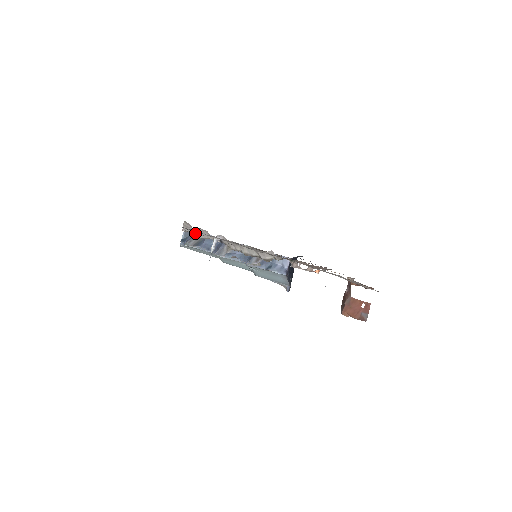
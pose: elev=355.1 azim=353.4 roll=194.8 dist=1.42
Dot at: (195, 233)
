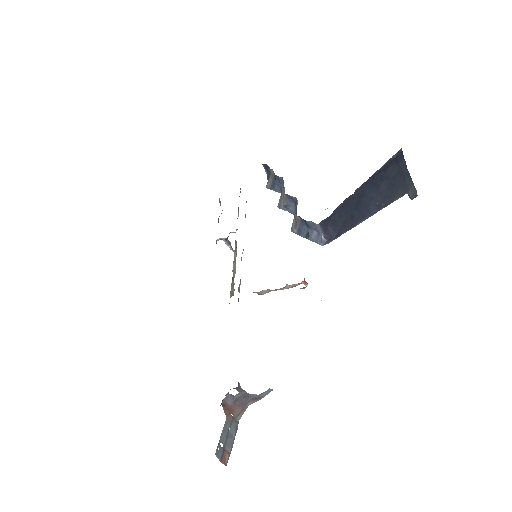
Dot at: occluded
